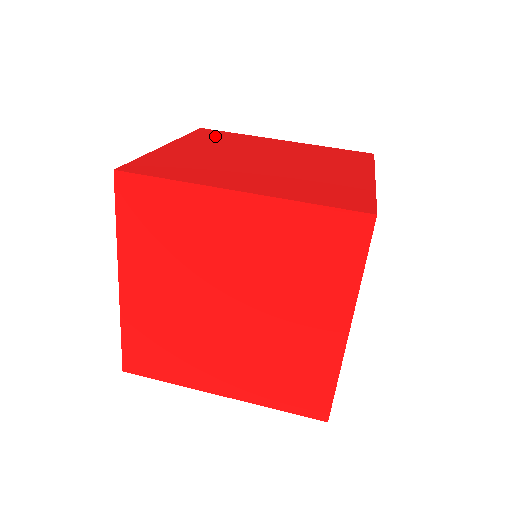
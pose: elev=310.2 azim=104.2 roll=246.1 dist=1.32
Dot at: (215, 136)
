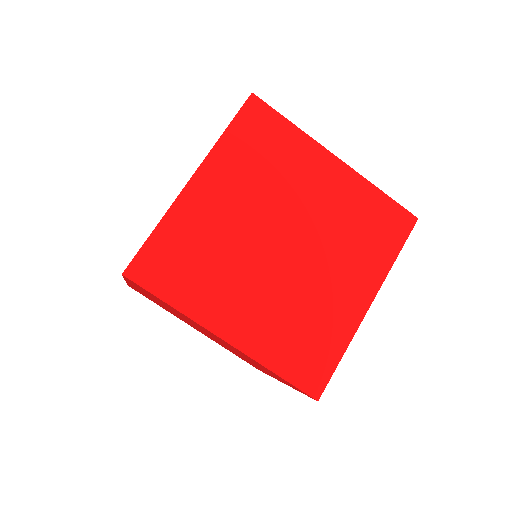
Dot at: (258, 138)
